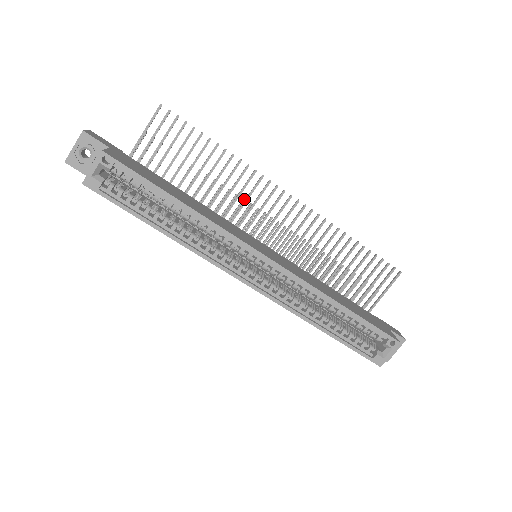
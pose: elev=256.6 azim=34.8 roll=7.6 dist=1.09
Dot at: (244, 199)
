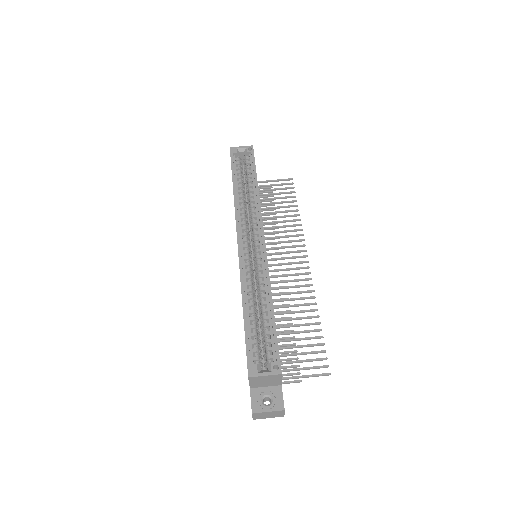
Dot at: occluded
